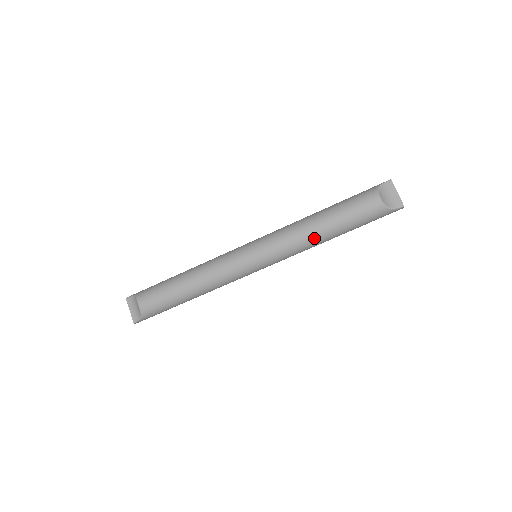
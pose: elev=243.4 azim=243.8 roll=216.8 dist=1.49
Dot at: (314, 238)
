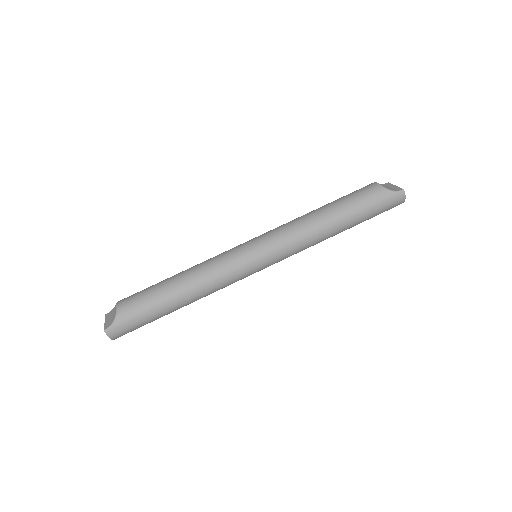
Dot at: (315, 220)
